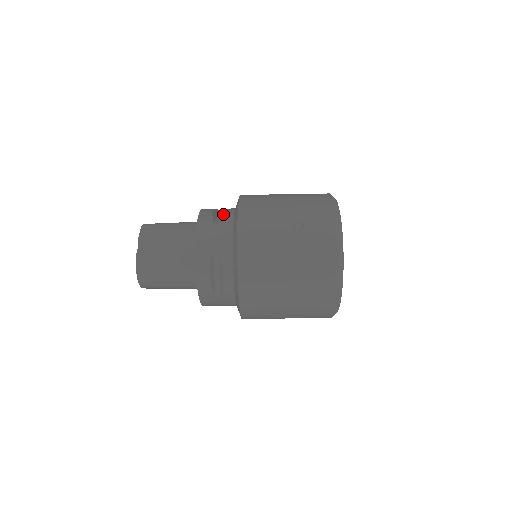
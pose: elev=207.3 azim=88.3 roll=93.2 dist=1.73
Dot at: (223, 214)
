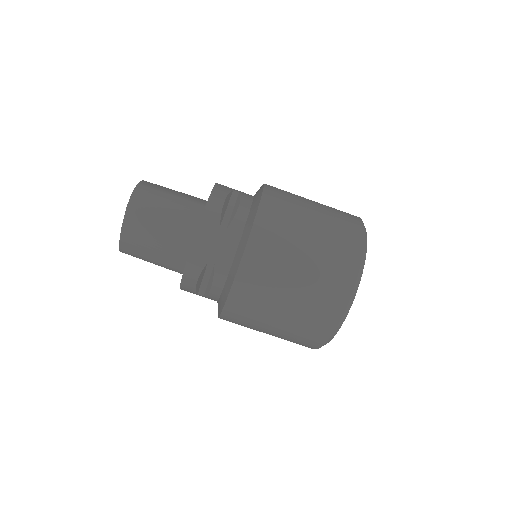
Dot at: occluded
